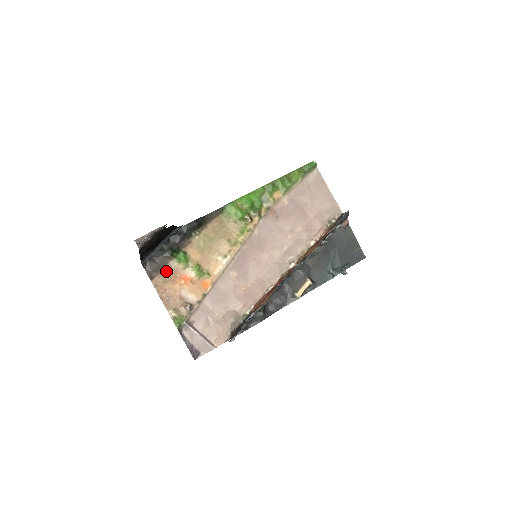
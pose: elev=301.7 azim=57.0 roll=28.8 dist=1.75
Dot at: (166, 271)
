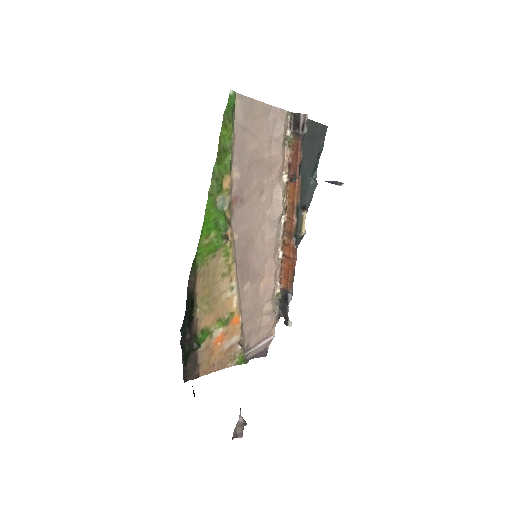
Dot at: (201, 358)
